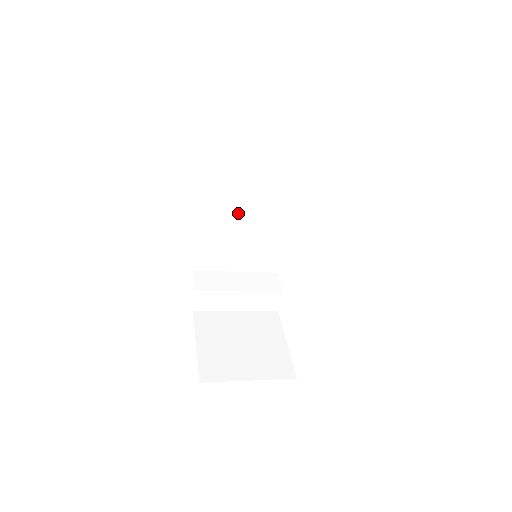
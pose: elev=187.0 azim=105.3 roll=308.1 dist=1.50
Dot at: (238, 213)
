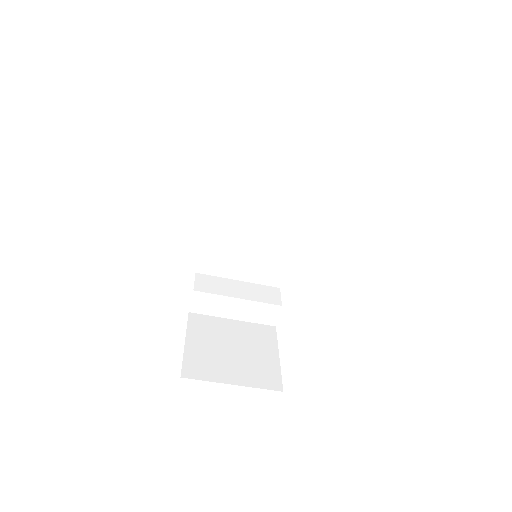
Dot at: (246, 217)
